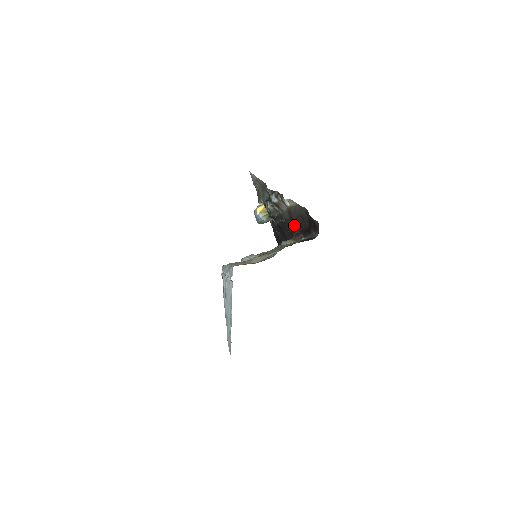
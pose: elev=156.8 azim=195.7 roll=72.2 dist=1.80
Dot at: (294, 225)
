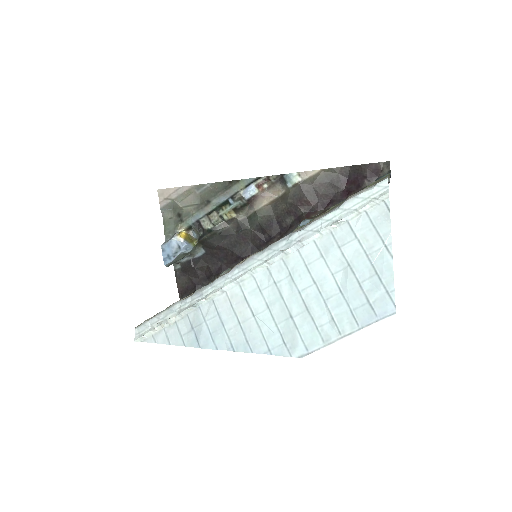
Dot at: (301, 206)
